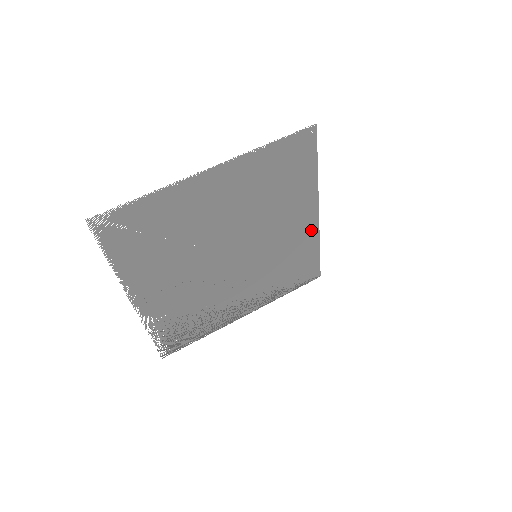
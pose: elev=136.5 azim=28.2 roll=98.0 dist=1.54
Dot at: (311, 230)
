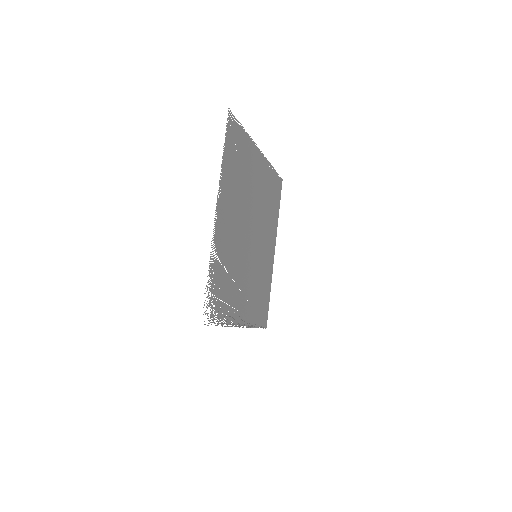
Dot at: (271, 266)
